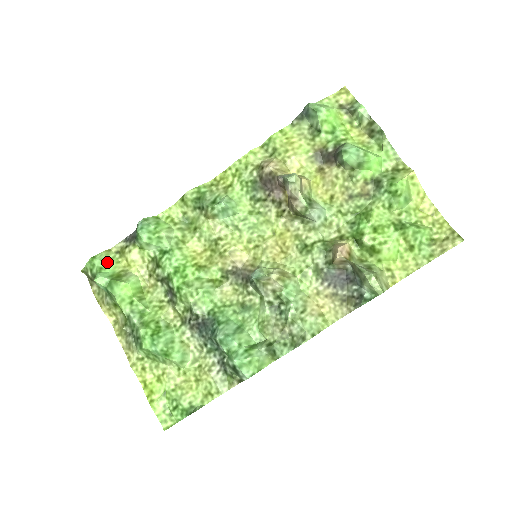
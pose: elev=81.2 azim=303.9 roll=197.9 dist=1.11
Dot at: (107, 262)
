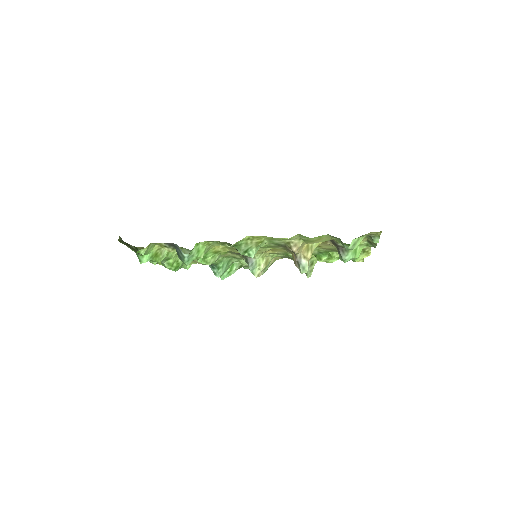
Dot at: (148, 251)
